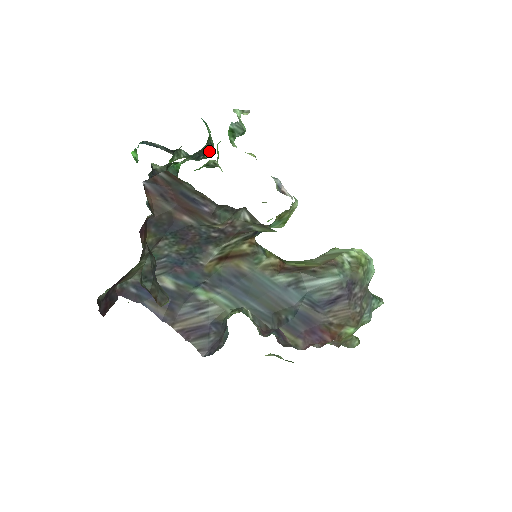
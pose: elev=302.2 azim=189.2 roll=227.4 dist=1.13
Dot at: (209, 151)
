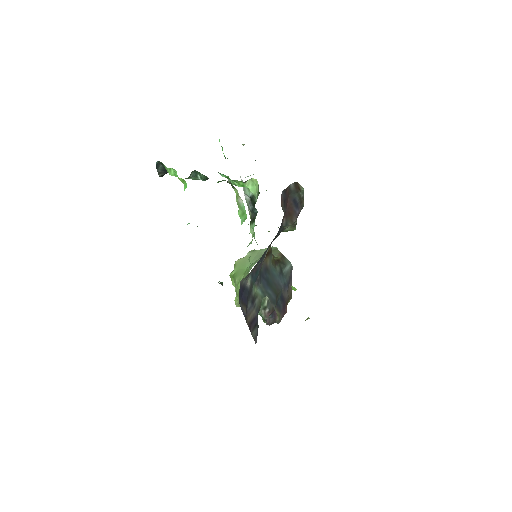
Dot at: occluded
